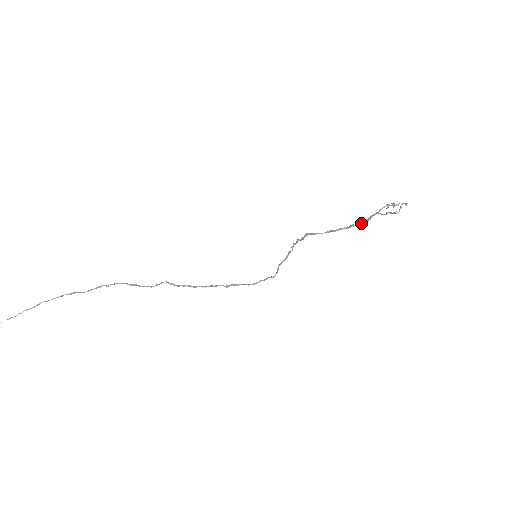
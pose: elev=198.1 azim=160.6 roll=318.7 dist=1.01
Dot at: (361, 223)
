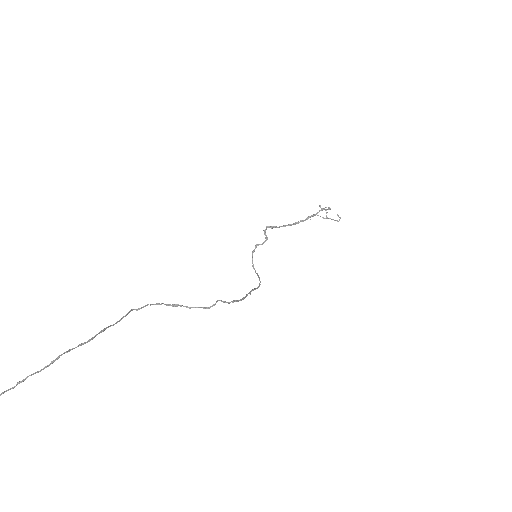
Dot at: occluded
